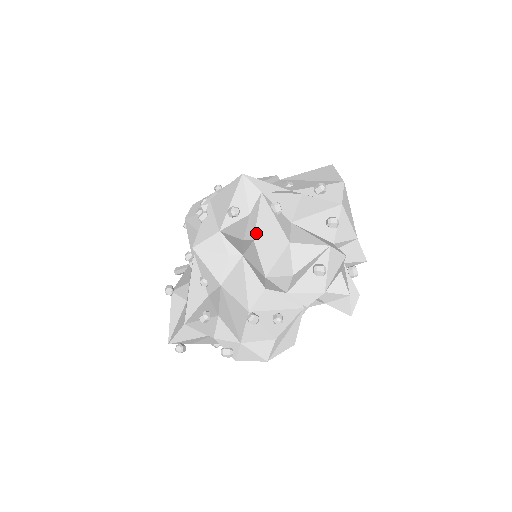
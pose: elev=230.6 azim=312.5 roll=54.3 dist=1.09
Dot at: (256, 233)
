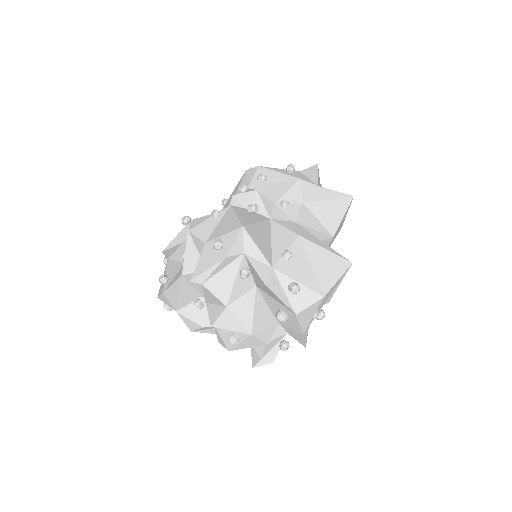
Dot at: (208, 281)
